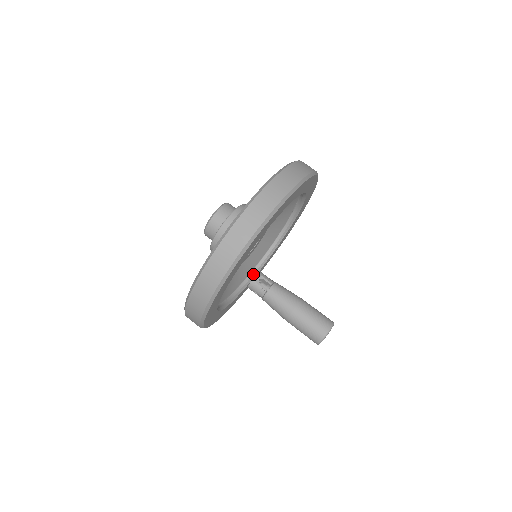
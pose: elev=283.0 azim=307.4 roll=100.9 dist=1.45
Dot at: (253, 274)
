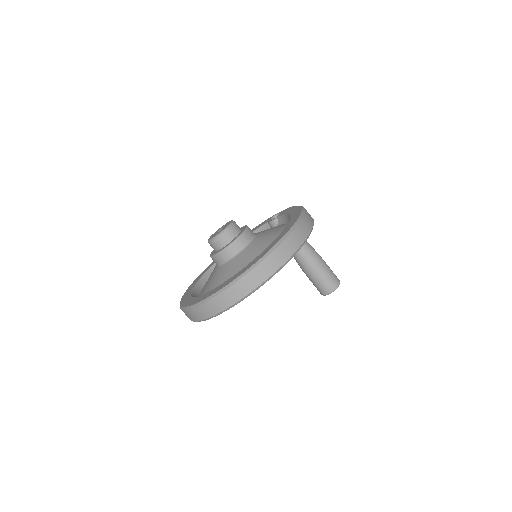
Dot at: occluded
